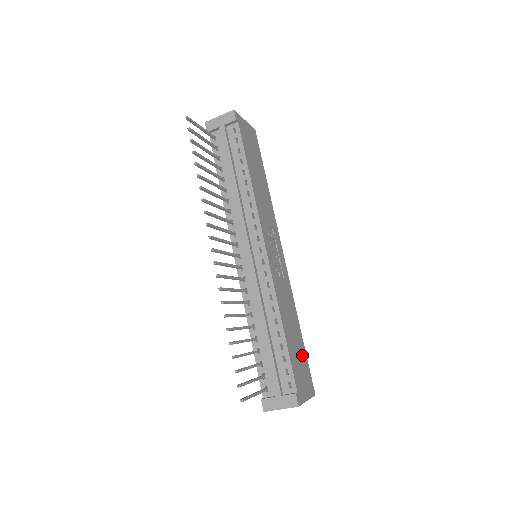
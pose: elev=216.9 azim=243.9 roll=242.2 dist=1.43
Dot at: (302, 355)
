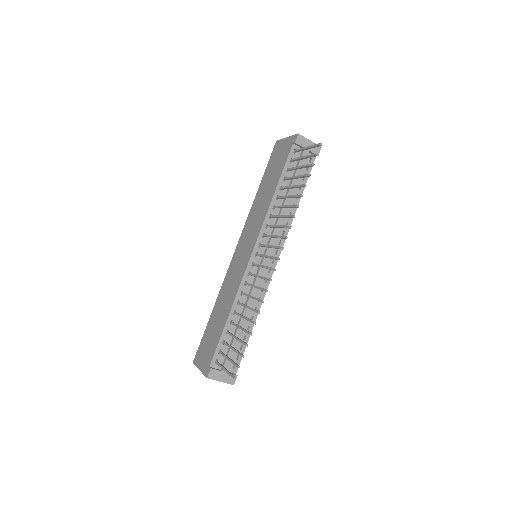
Dot at: occluded
